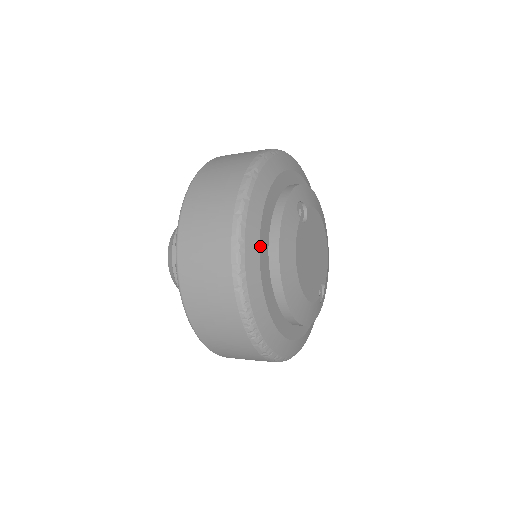
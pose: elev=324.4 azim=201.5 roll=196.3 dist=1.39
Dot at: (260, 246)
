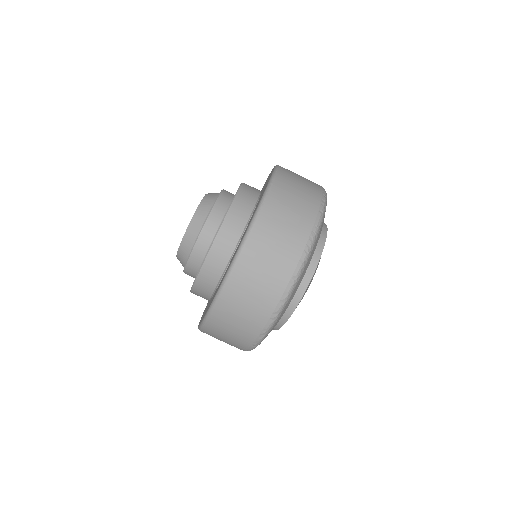
Dot at: occluded
